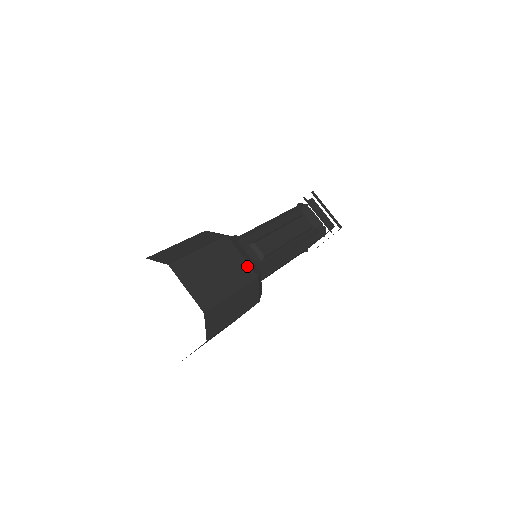
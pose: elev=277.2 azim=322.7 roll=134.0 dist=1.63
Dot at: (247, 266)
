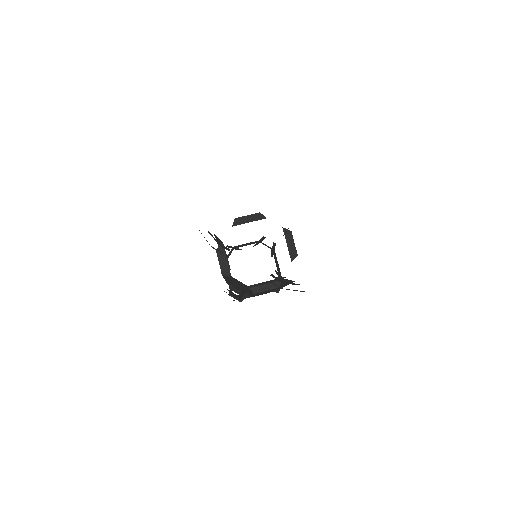
Dot at: occluded
